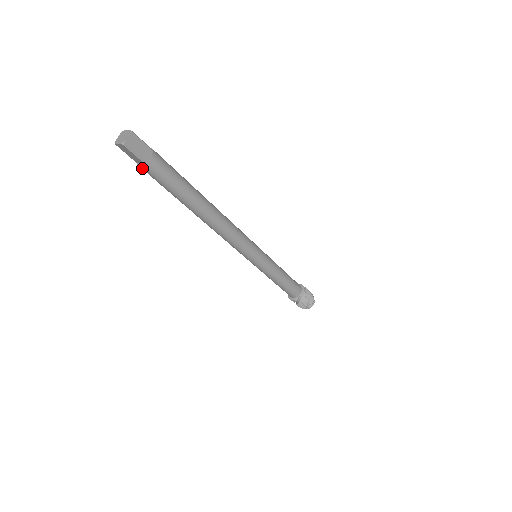
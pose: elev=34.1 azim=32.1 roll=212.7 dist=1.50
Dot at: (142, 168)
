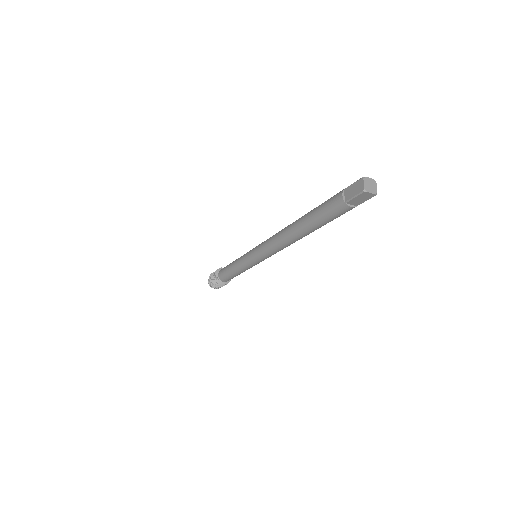
Dot at: (348, 209)
